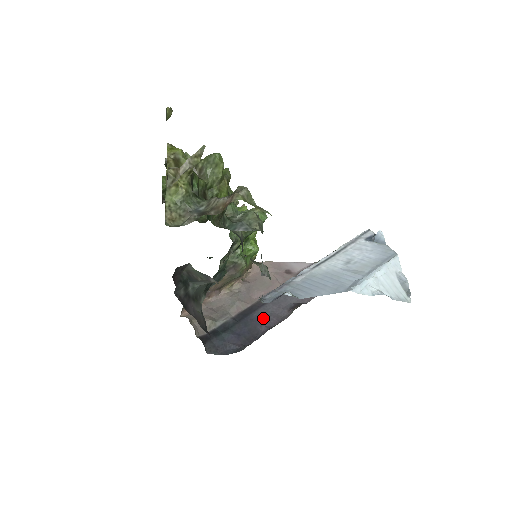
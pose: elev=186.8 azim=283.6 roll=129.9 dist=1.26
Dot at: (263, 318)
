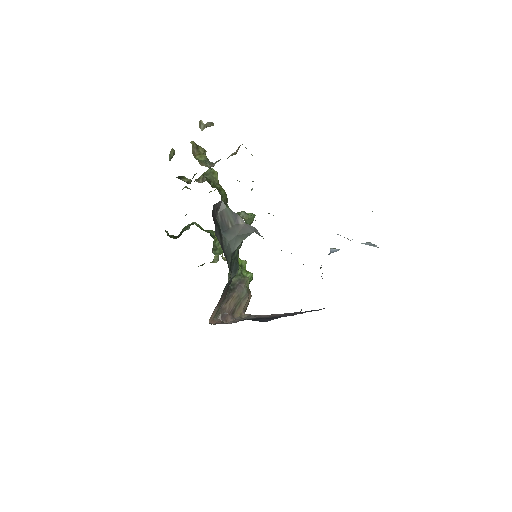
Dot at: occluded
